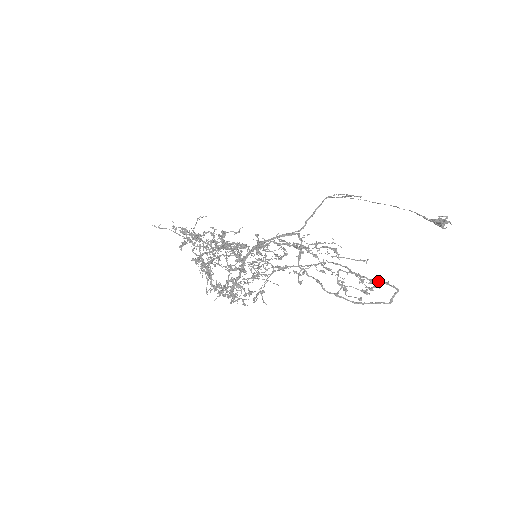
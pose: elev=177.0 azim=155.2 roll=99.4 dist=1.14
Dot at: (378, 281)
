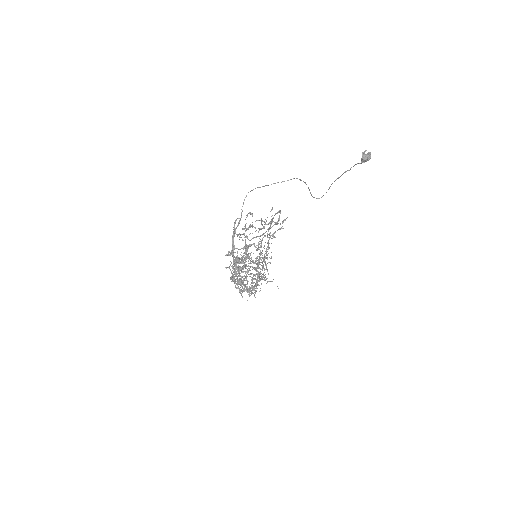
Dot at: occluded
